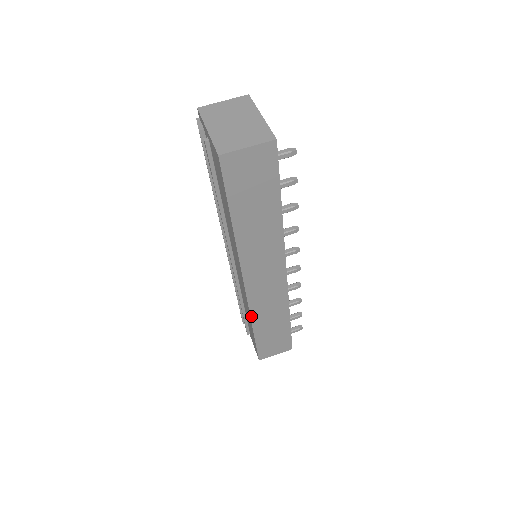
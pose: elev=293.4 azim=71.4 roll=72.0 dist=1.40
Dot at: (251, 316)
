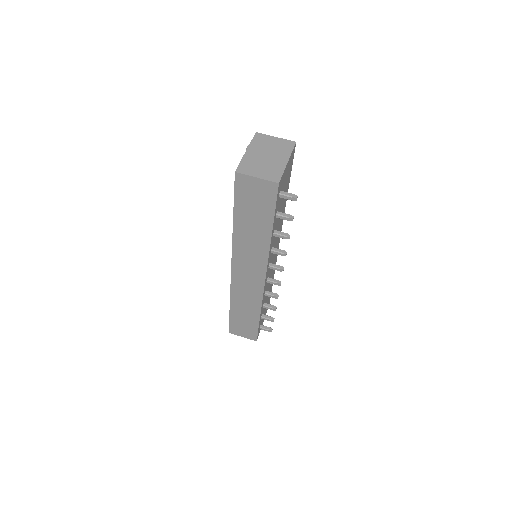
Dot at: (231, 295)
